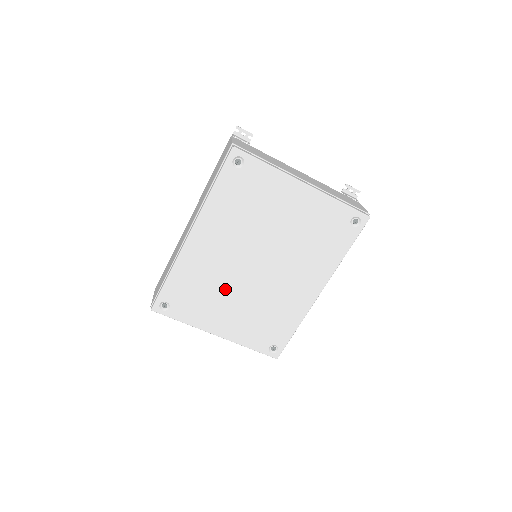
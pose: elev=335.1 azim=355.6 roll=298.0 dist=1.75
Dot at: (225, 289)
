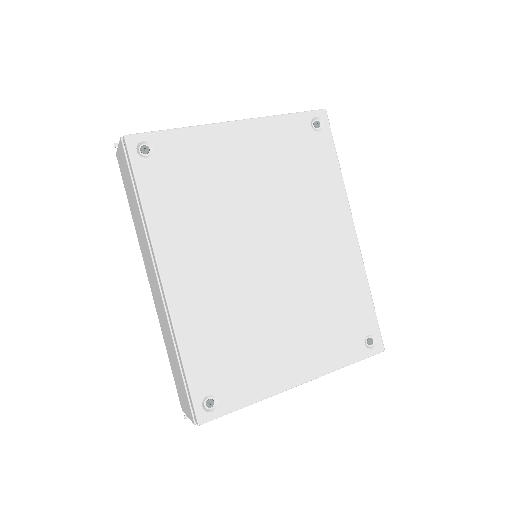
Dot at: (259, 315)
